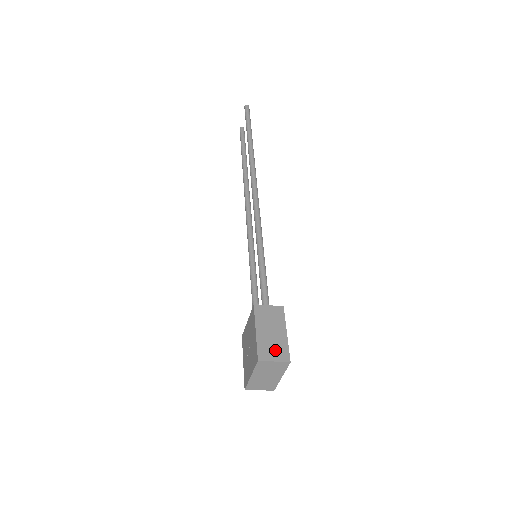
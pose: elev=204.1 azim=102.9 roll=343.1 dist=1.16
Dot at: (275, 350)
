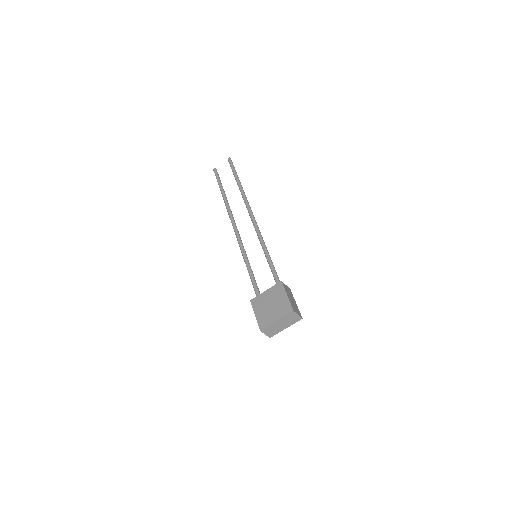
Dot at: (296, 309)
